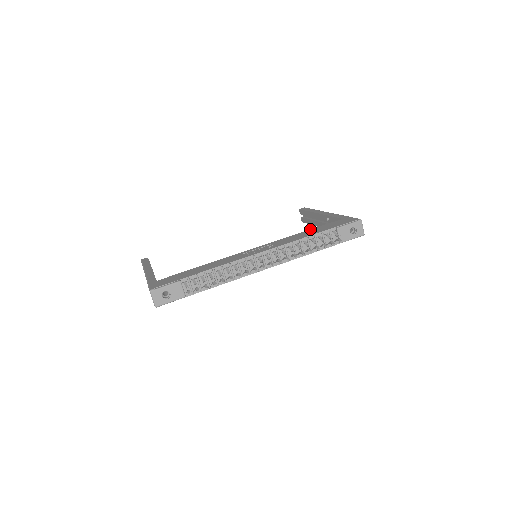
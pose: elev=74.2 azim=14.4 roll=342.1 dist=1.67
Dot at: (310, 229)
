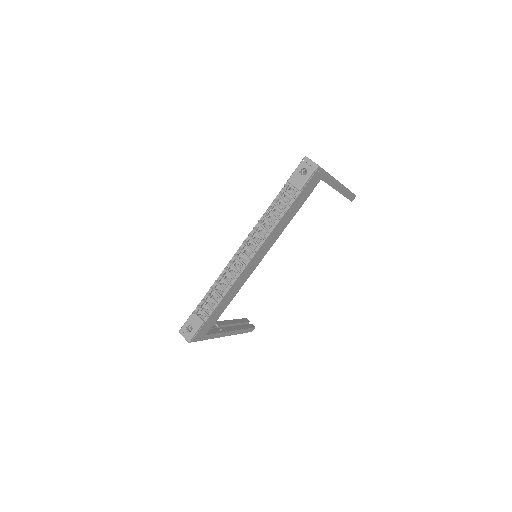
Dot at: occluded
